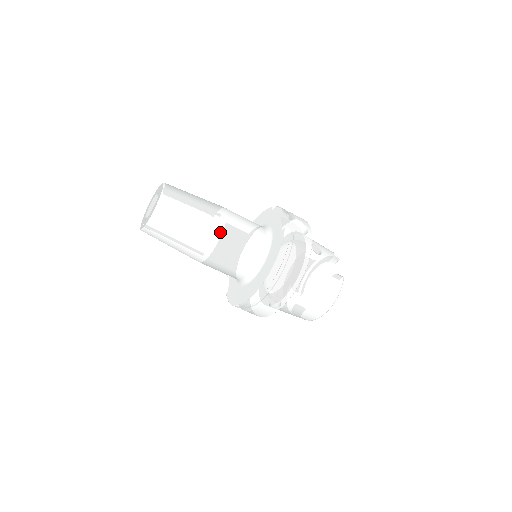
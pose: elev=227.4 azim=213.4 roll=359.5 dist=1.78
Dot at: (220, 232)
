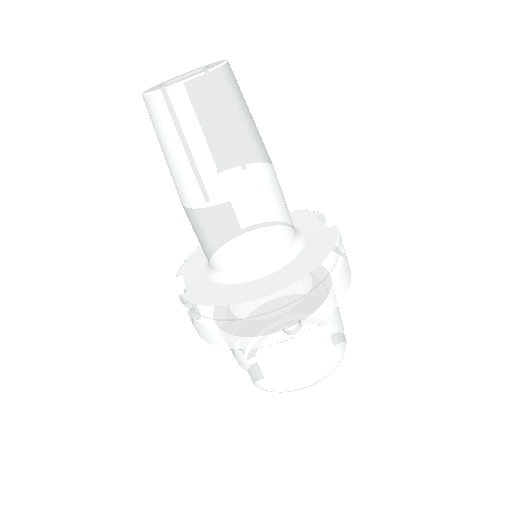
Dot at: (268, 174)
